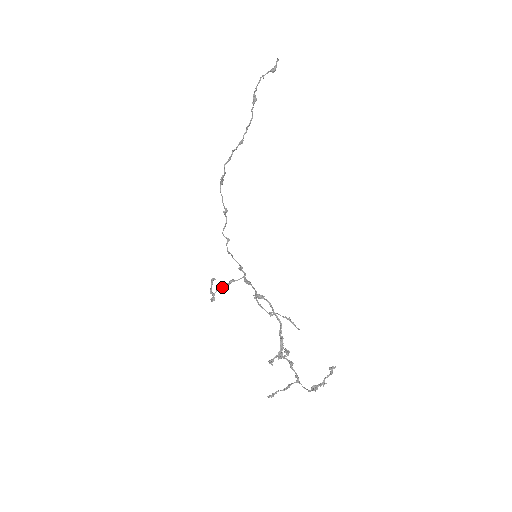
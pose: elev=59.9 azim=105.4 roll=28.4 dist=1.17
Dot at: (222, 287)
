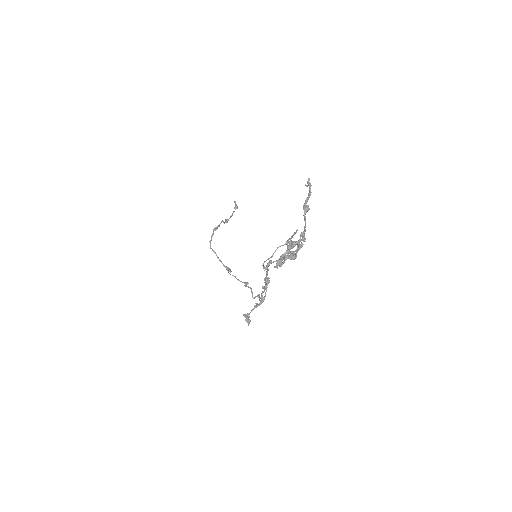
Dot at: (253, 308)
